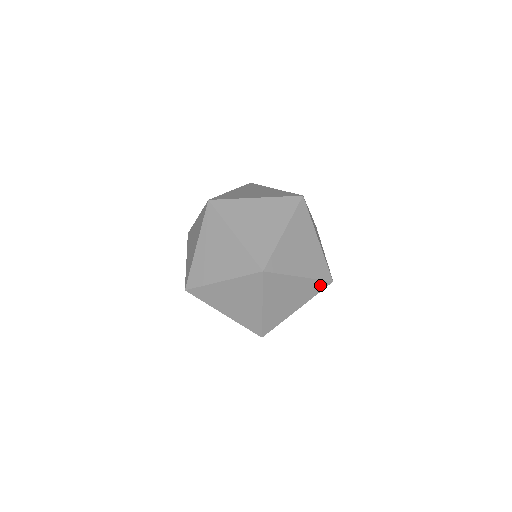
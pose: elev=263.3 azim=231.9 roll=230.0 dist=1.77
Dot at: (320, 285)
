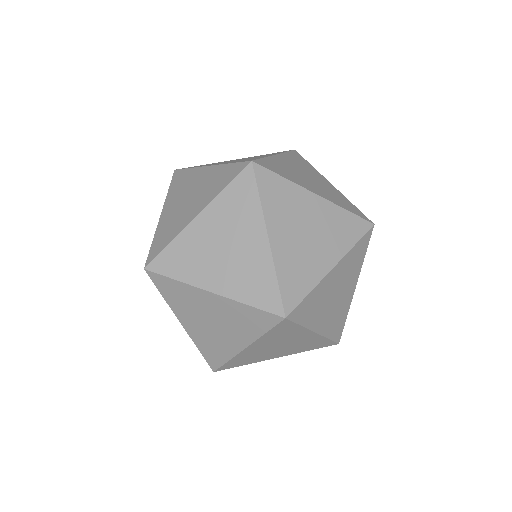
Dot at: (324, 343)
